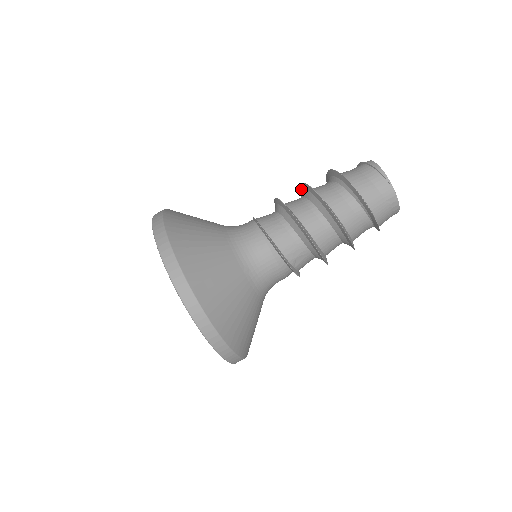
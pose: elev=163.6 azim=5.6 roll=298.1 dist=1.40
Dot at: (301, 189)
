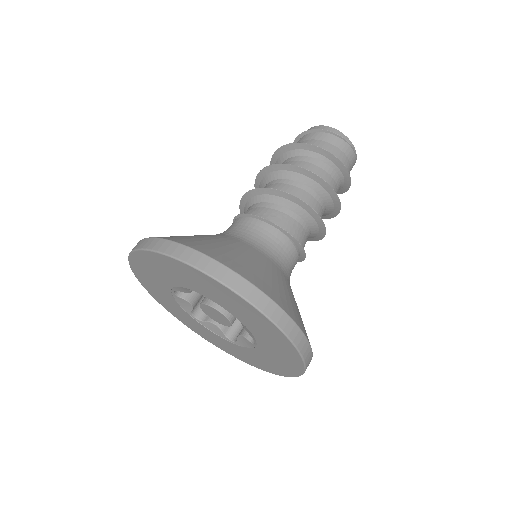
Dot at: (287, 169)
